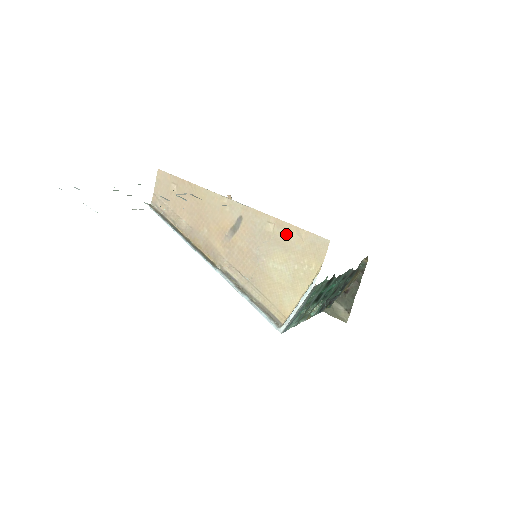
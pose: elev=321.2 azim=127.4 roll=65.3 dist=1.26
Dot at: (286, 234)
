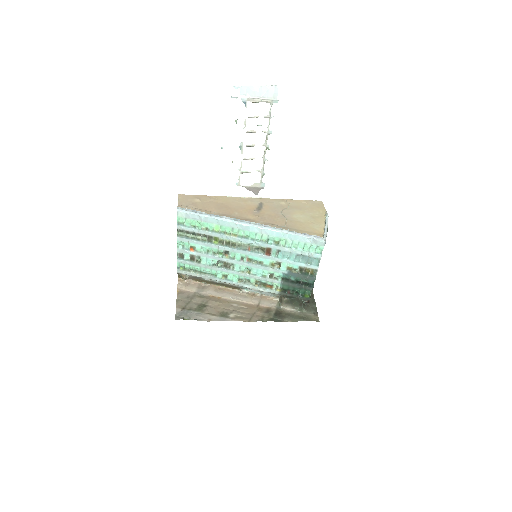
Dot at: (296, 203)
